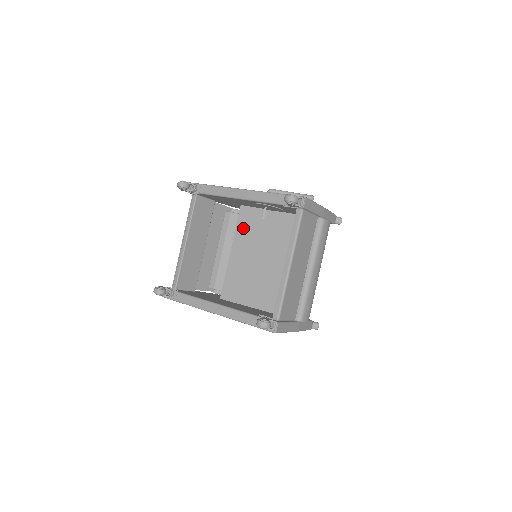
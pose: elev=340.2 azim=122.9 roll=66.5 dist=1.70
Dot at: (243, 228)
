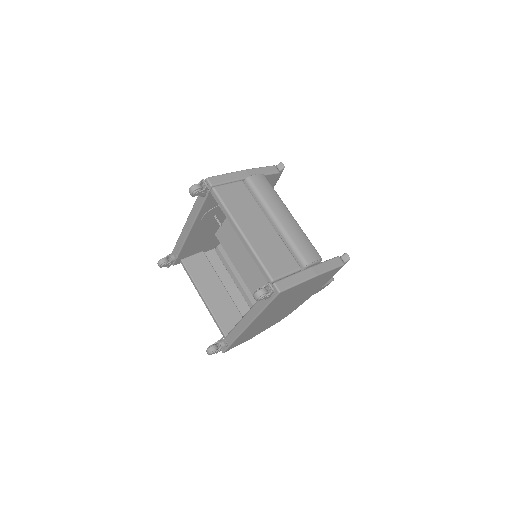
Dot at: (229, 247)
